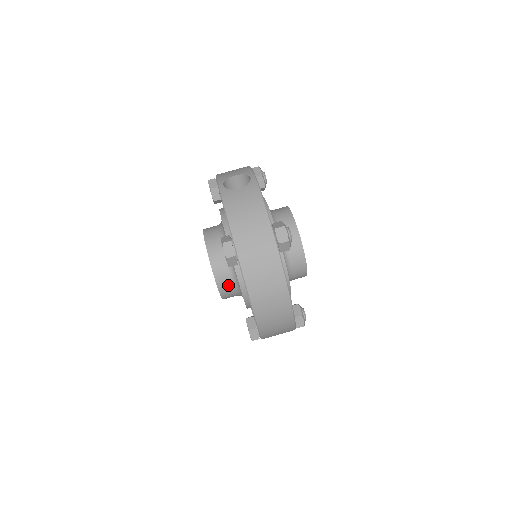
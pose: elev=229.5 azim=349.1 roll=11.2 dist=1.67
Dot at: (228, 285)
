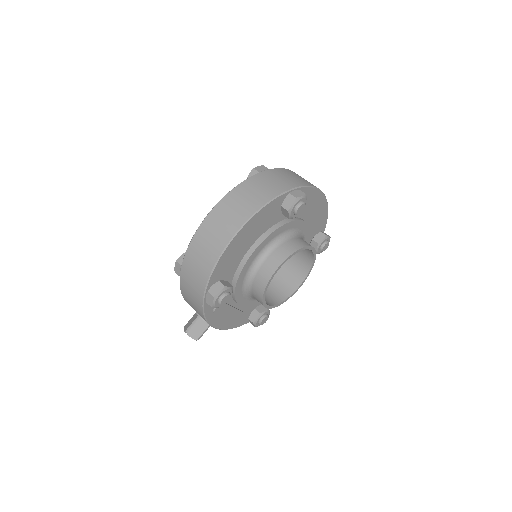
Dot at: occluded
